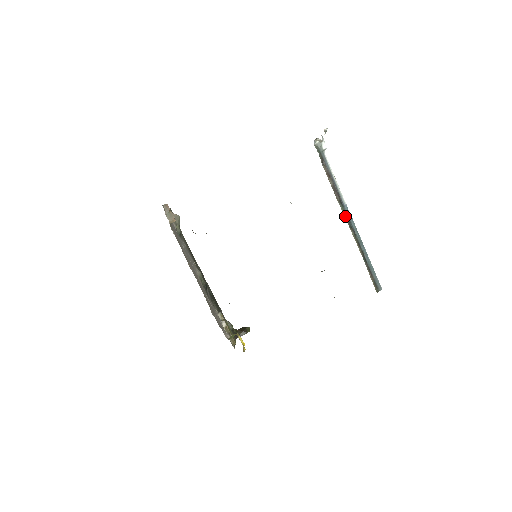
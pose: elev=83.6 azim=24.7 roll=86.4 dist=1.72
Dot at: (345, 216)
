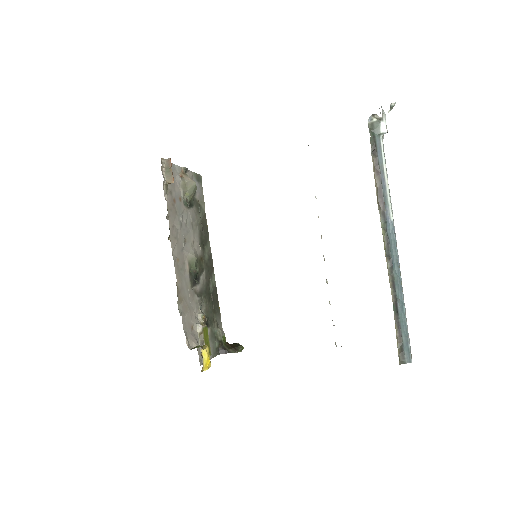
Dot at: (384, 237)
